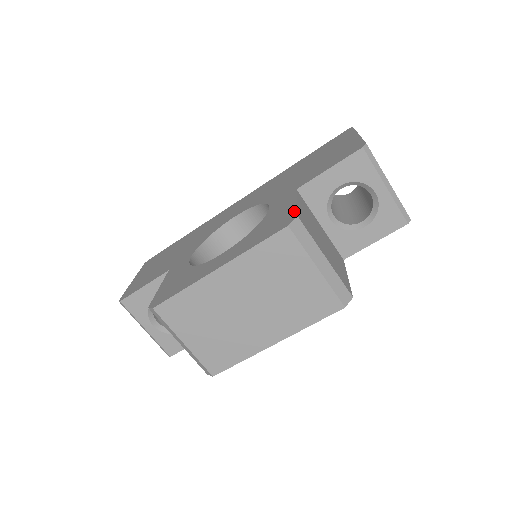
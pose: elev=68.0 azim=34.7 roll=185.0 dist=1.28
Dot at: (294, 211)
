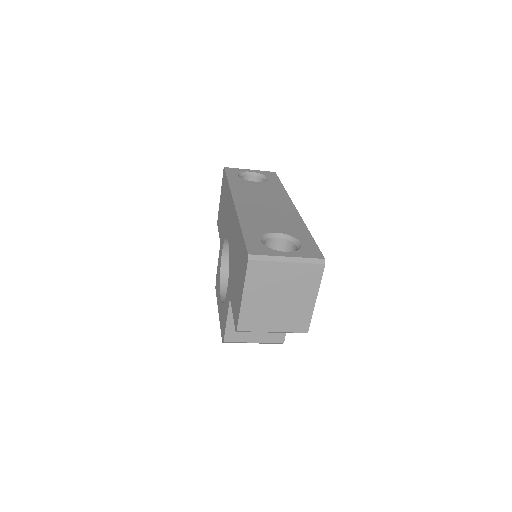
Dot at: (224, 332)
